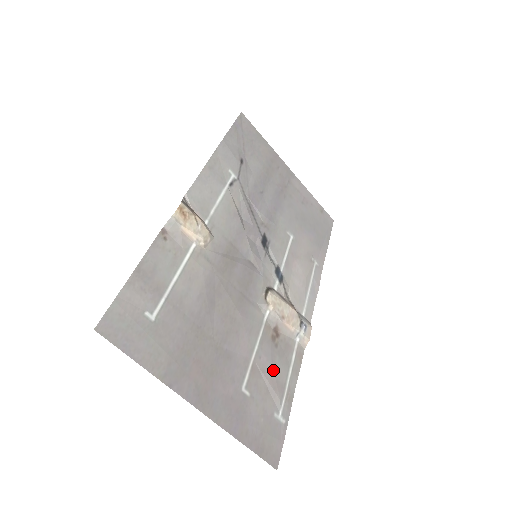
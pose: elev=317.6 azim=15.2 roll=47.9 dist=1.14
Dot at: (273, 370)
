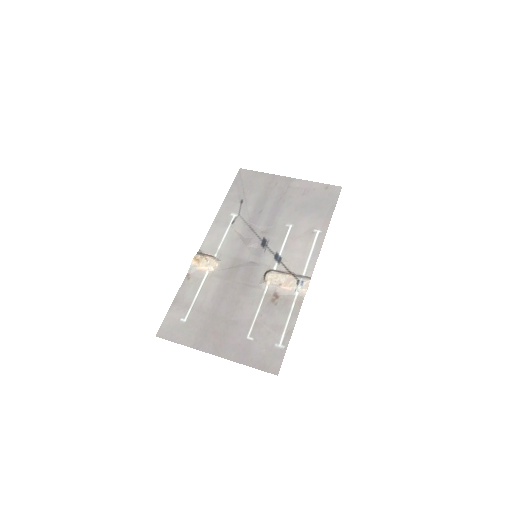
Dot at: (273, 320)
